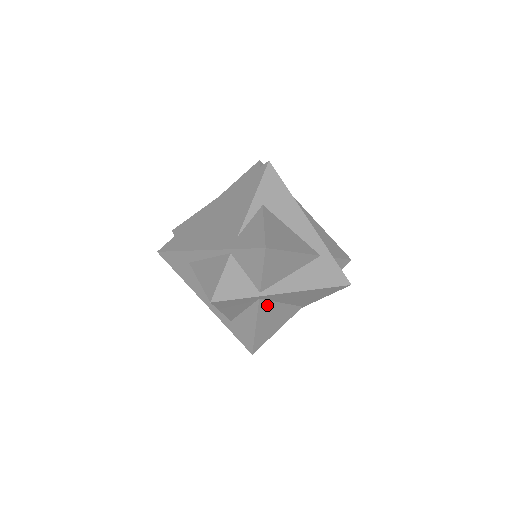
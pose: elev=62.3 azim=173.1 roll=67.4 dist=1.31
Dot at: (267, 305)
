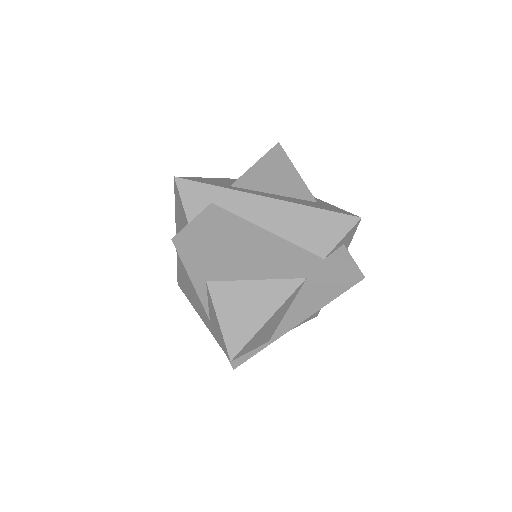
Dot at: occluded
